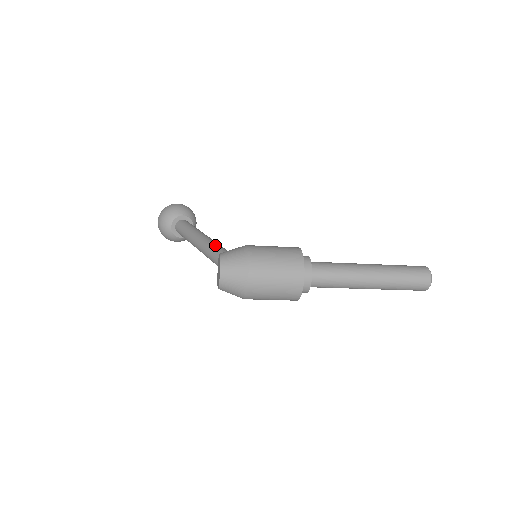
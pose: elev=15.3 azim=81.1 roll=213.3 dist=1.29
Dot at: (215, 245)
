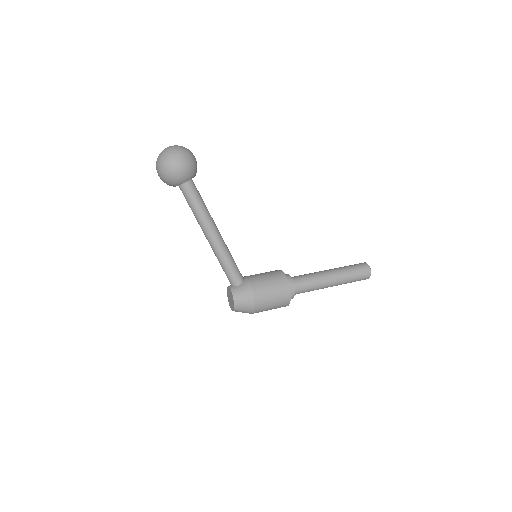
Dot at: (226, 262)
